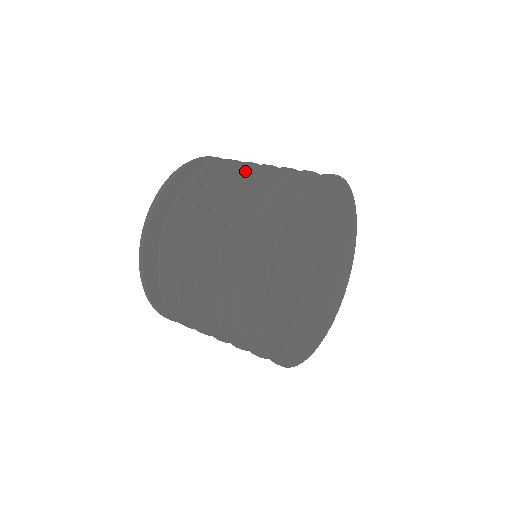
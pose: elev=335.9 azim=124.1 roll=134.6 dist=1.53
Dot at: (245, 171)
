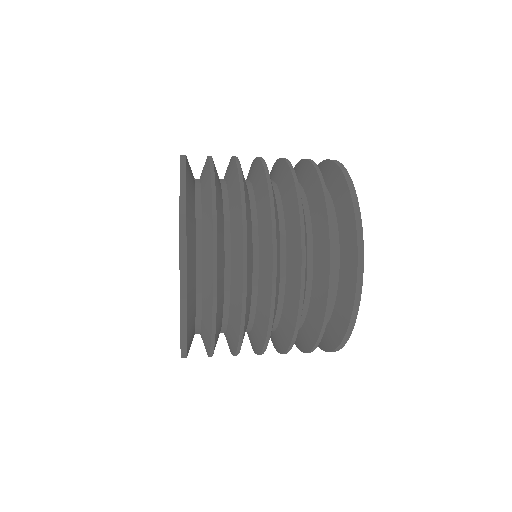
Dot at: (272, 208)
